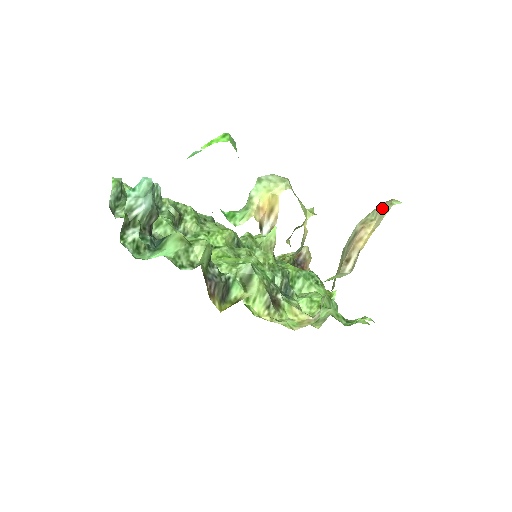
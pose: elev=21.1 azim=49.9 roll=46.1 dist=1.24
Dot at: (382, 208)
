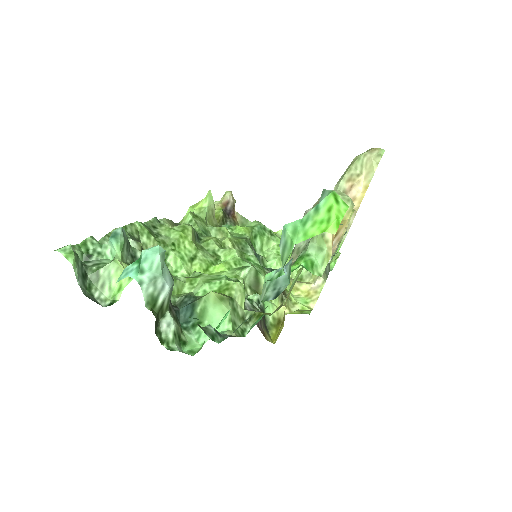
Dot at: (368, 161)
